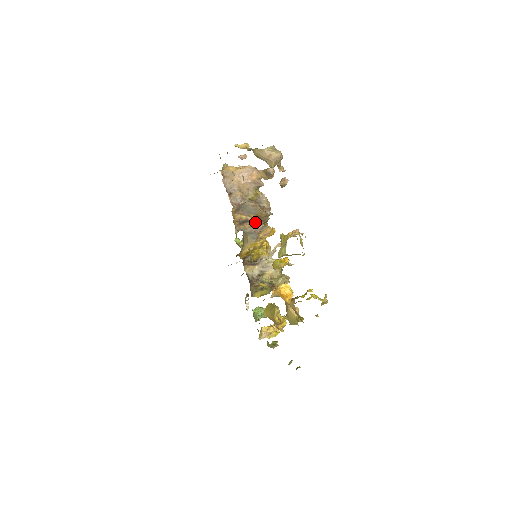
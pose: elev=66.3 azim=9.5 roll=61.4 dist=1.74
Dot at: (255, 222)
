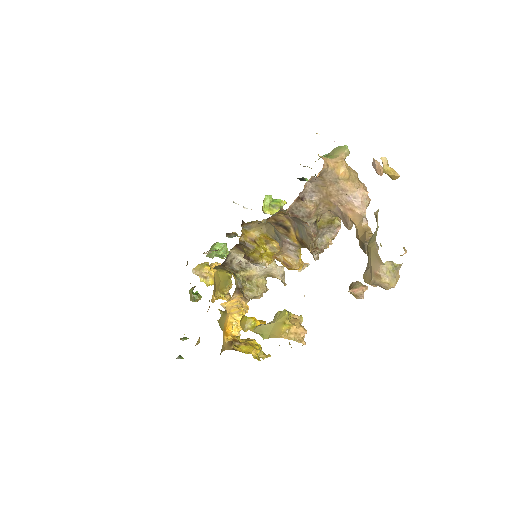
Dot at: (294, 238)
